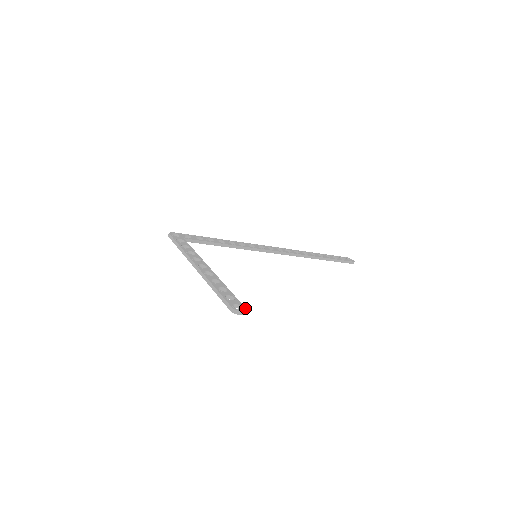
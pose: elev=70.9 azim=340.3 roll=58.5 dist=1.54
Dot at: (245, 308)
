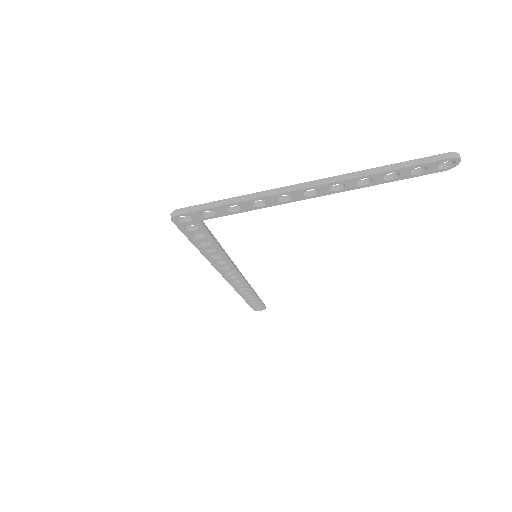
Dot at: (446, 163)
